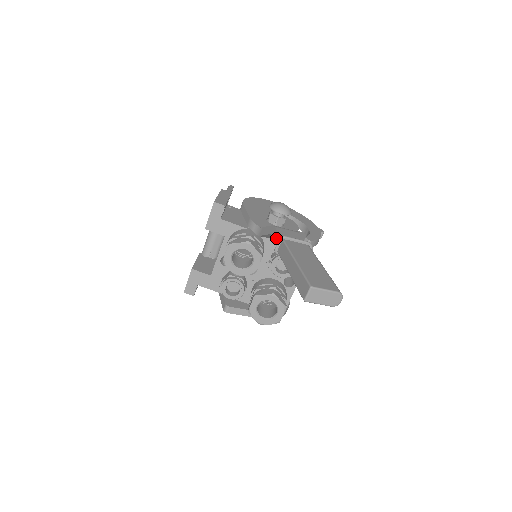
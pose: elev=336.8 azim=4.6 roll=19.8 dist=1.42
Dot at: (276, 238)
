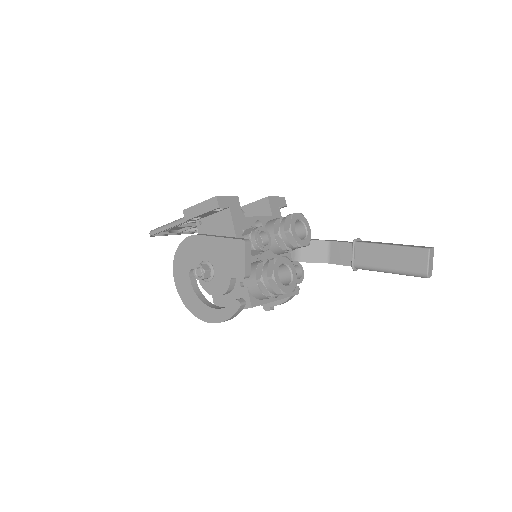
Dot at: (343, 241)
